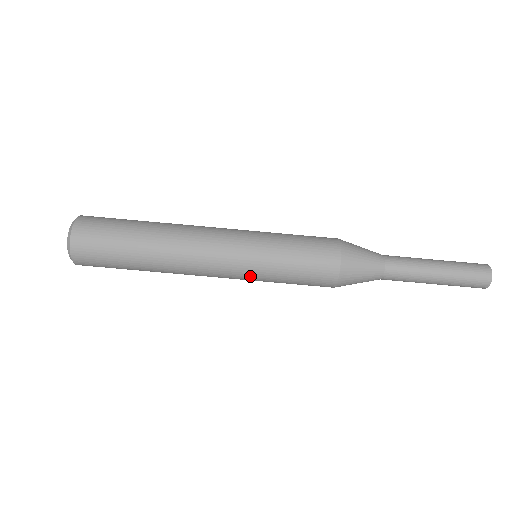
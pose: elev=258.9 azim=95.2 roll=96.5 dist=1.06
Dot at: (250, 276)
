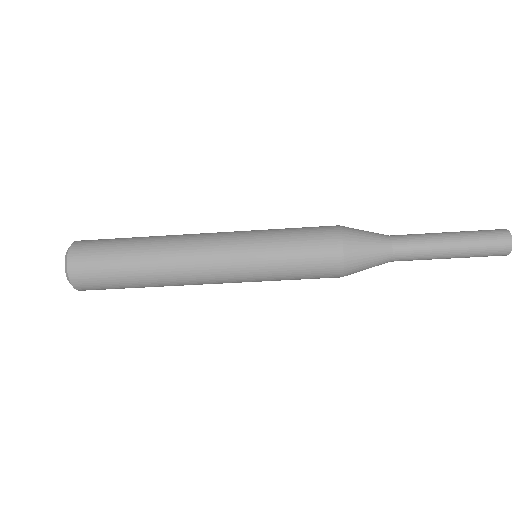
Dot at: occluded
